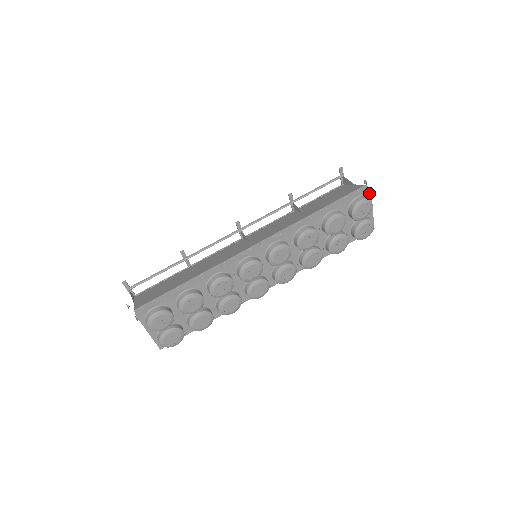
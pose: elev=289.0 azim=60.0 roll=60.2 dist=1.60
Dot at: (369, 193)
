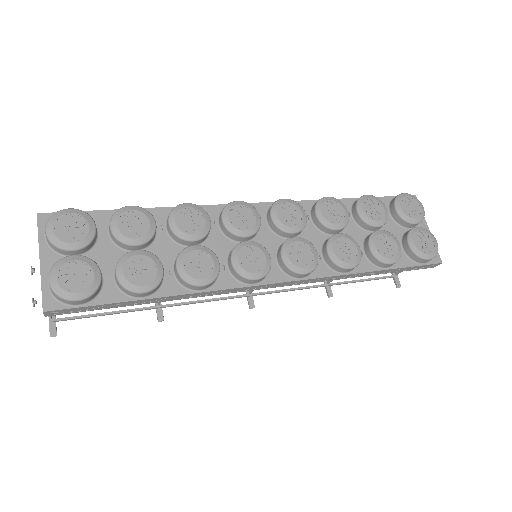
Dot at: occluded
